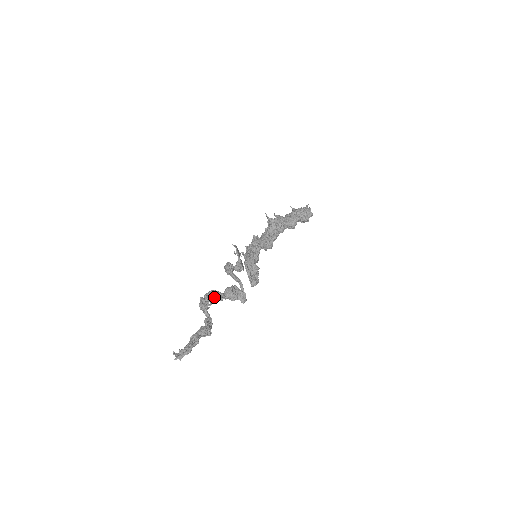
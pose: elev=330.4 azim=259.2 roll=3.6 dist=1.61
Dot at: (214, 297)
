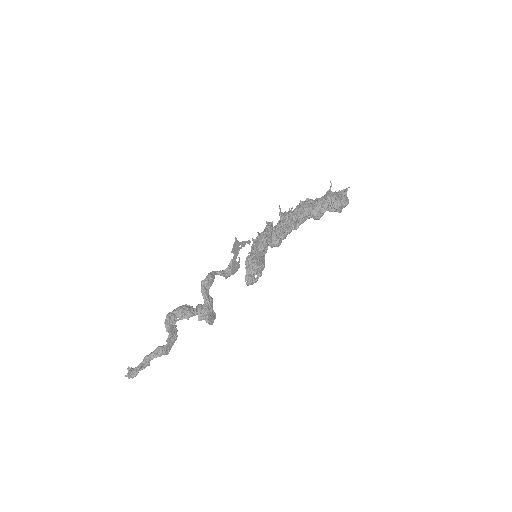
Dot at: (179, 317)
